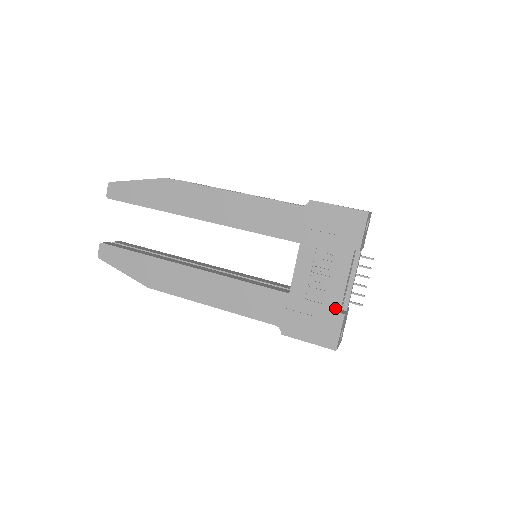
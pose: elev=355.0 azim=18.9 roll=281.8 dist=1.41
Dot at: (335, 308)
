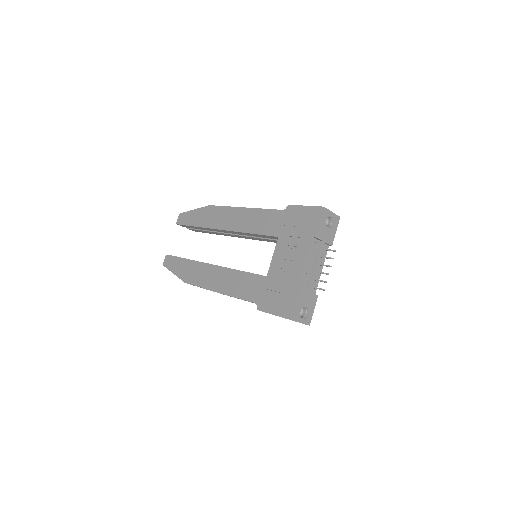
Dot at: (295, 284)
